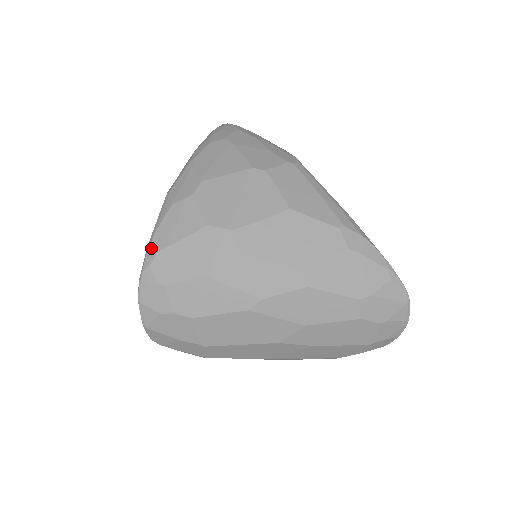
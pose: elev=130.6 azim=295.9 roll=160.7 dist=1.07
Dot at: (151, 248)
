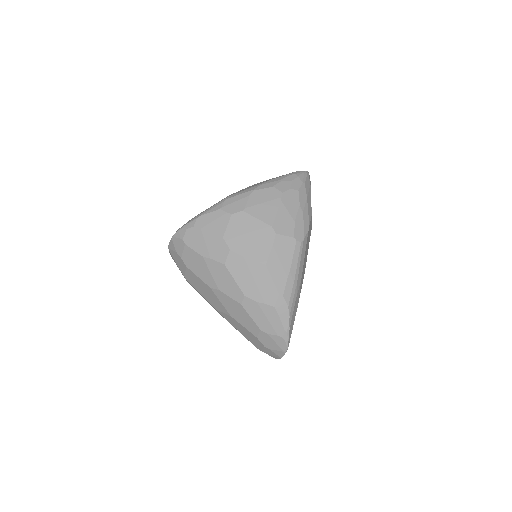
Dot at: (194, 221)
